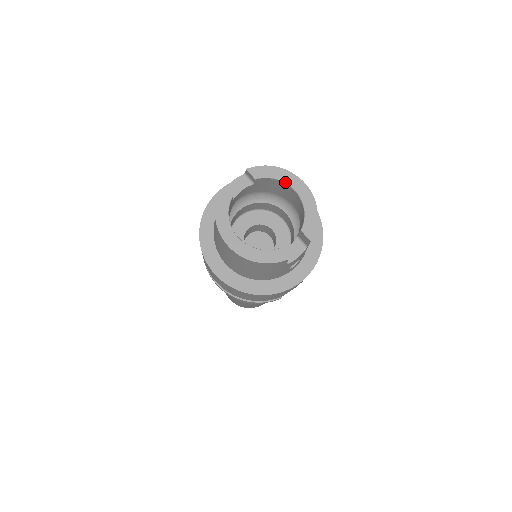
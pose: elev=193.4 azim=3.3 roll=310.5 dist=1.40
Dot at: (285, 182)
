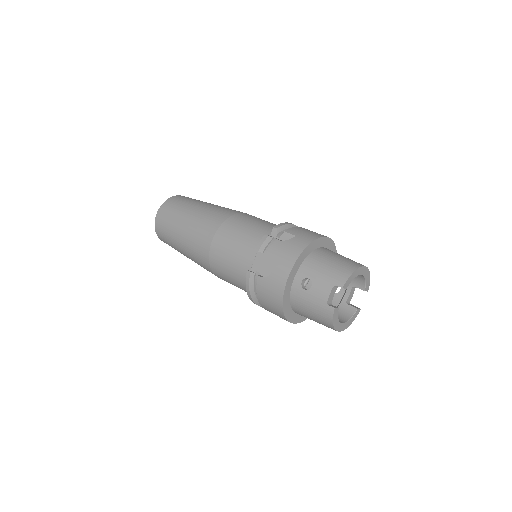
Dot at: occluded
